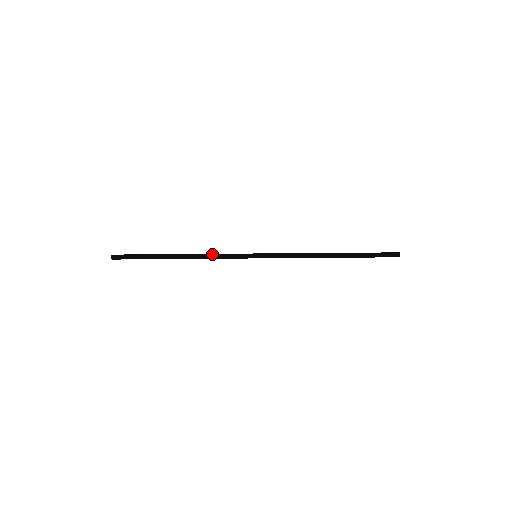
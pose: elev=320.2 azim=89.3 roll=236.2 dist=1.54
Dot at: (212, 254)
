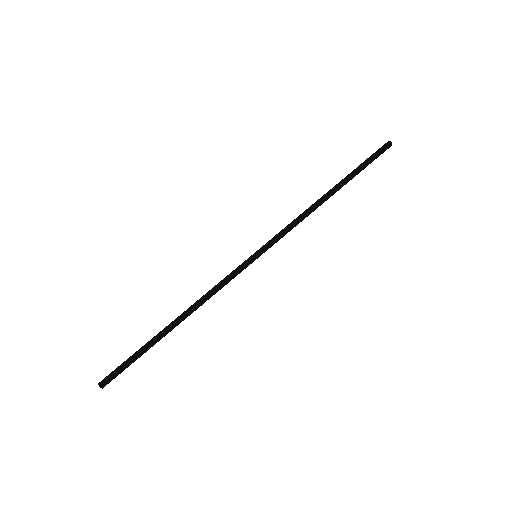
Dot at: (210, 292)
